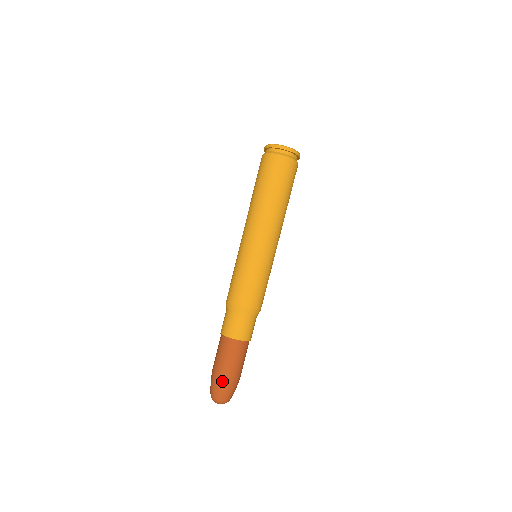
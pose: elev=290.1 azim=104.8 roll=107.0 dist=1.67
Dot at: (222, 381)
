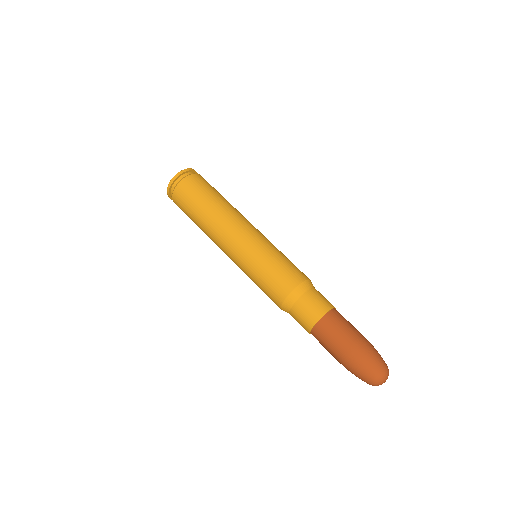
Dot at: (362, 355)
